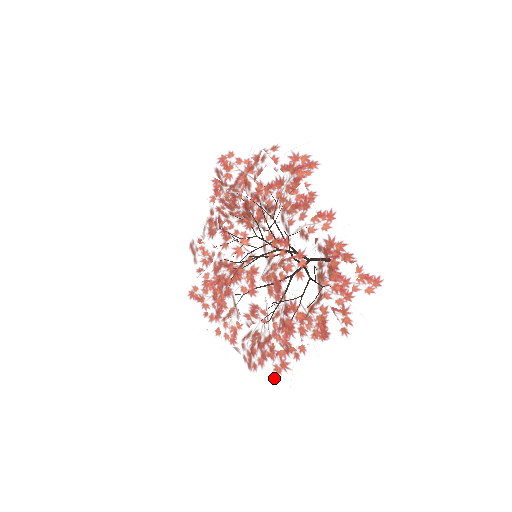
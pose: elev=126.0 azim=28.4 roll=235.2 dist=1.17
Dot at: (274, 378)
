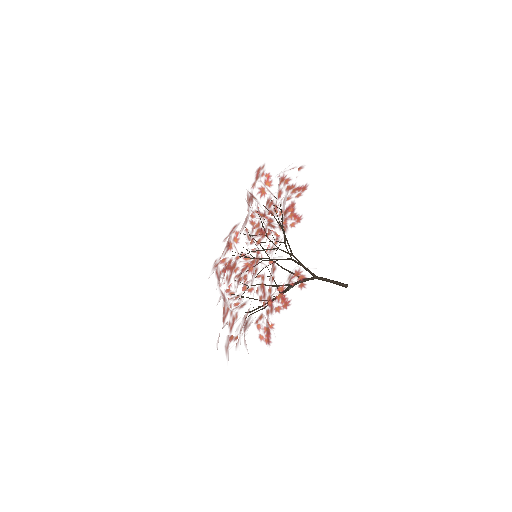
Dot at: (226, 356)
